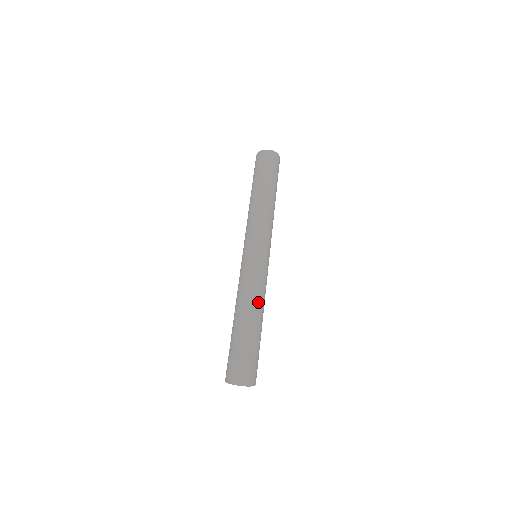
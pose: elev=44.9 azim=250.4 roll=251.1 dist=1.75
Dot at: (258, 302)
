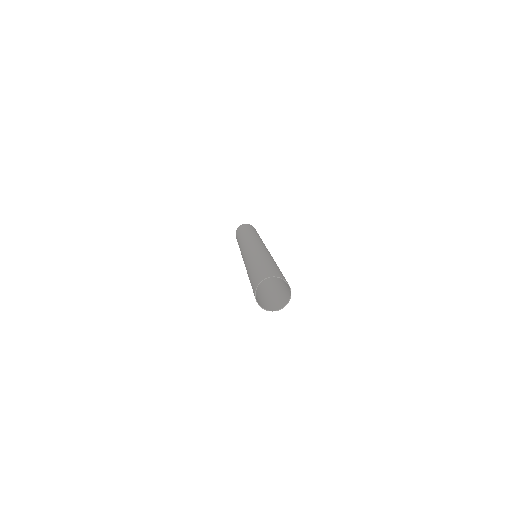
Dot at: (261, 255)
